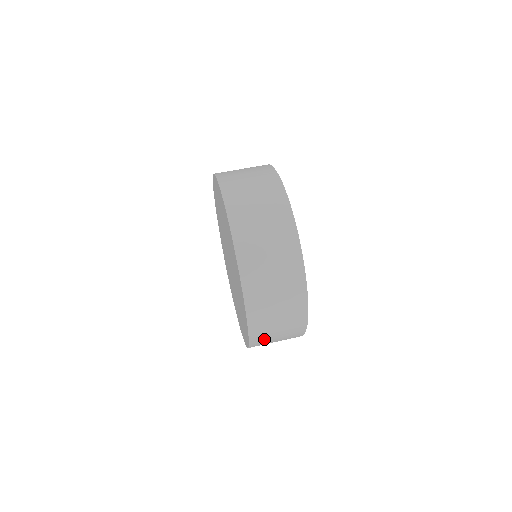
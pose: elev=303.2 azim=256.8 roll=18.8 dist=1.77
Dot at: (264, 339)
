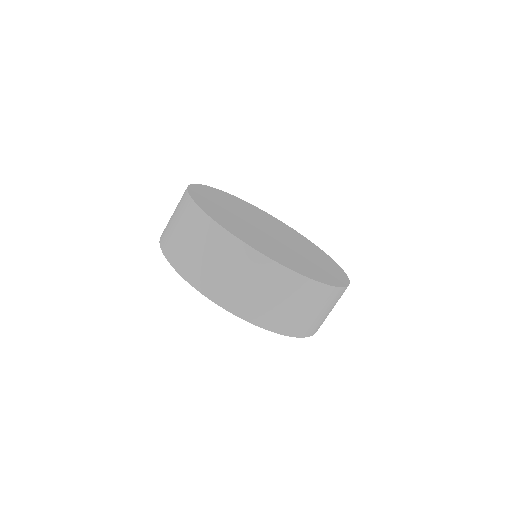
Dot at: (318, 324)
